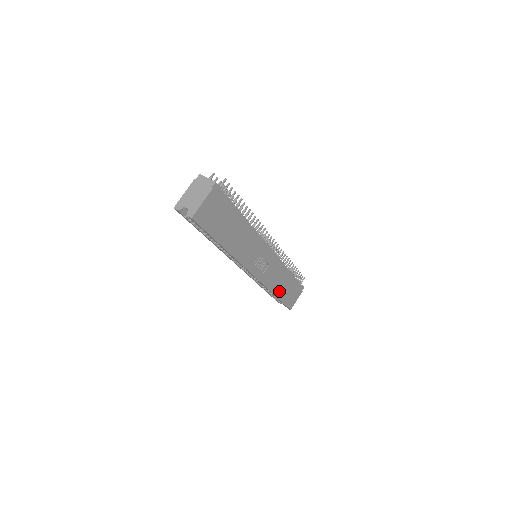
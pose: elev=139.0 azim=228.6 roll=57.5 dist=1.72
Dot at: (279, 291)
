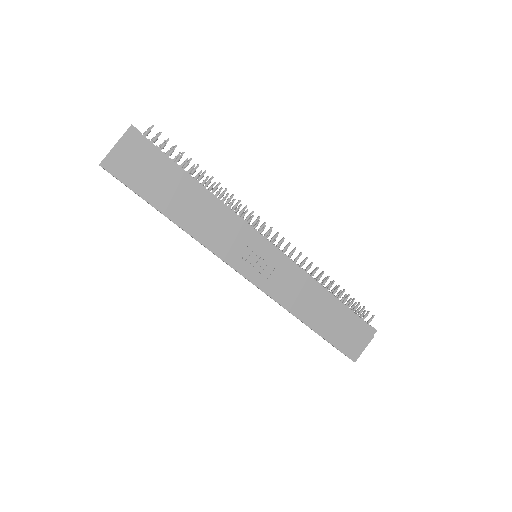
Dot at: (315, 320)
